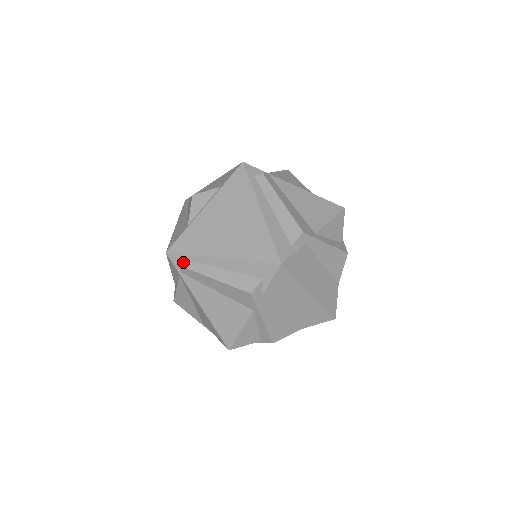
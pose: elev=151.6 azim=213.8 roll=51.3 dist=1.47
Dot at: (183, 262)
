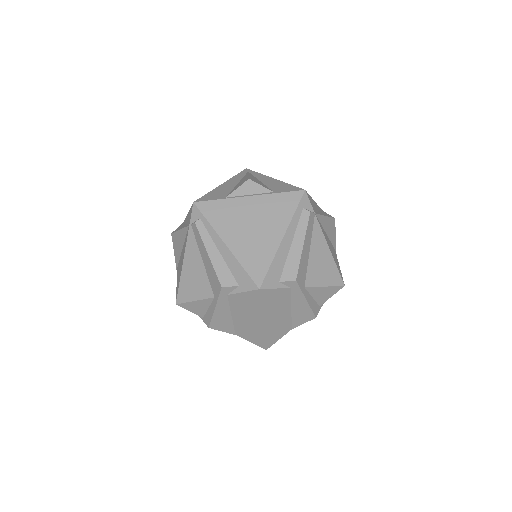
Dot at: (199, 220)
